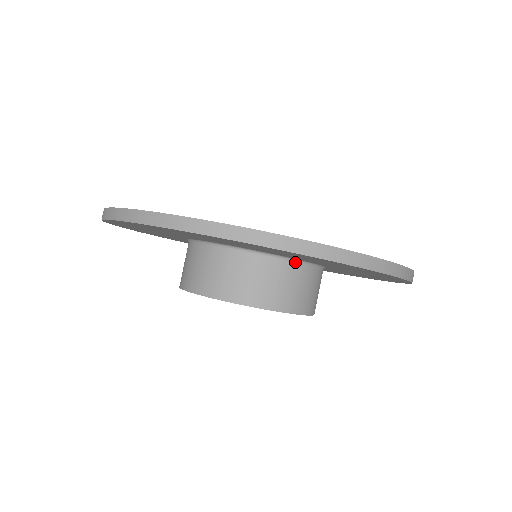
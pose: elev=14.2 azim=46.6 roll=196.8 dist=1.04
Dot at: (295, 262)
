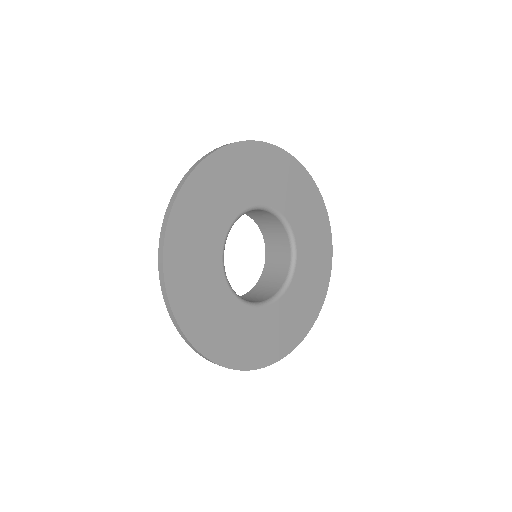
Dot at: occluded
